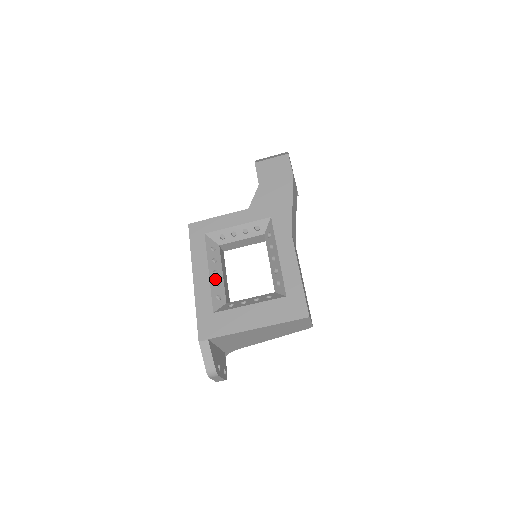
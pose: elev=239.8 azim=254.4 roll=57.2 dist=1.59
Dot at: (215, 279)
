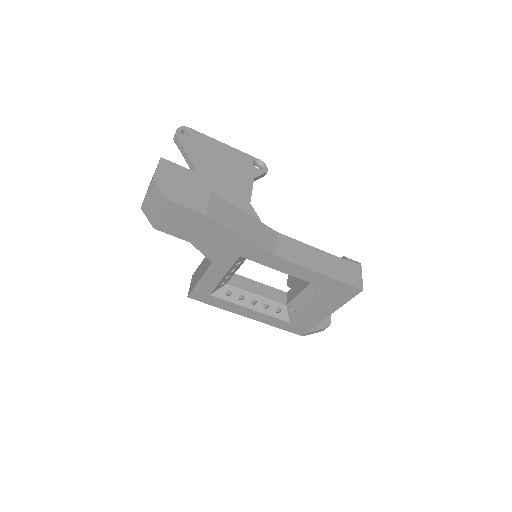
Dot at: (260, 306)
